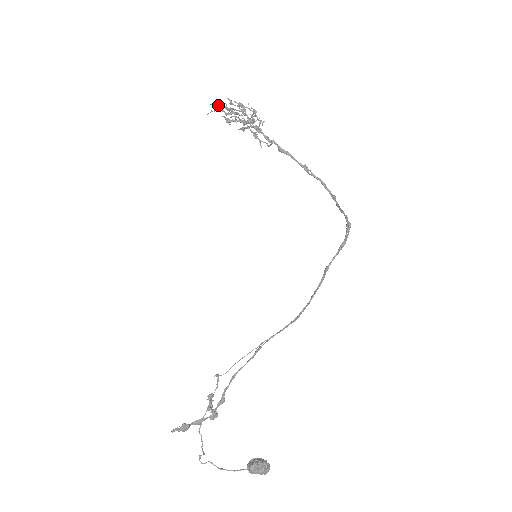
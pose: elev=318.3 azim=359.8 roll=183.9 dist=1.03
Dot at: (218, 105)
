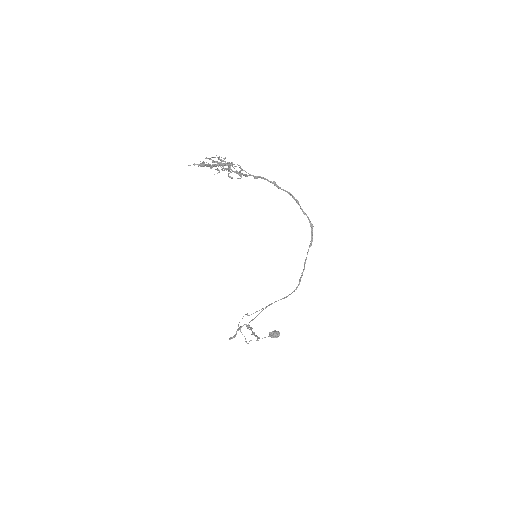
Dot at: (202, 164)
